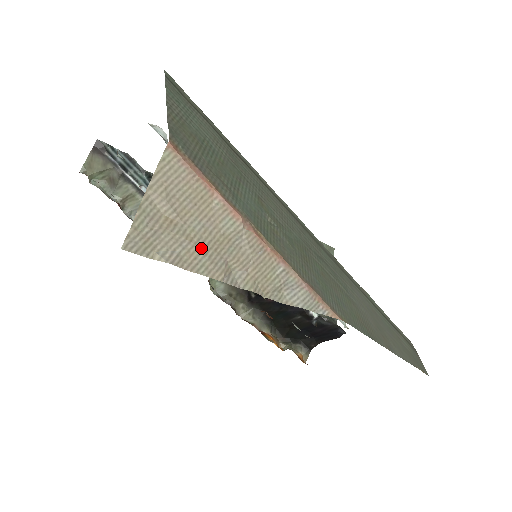
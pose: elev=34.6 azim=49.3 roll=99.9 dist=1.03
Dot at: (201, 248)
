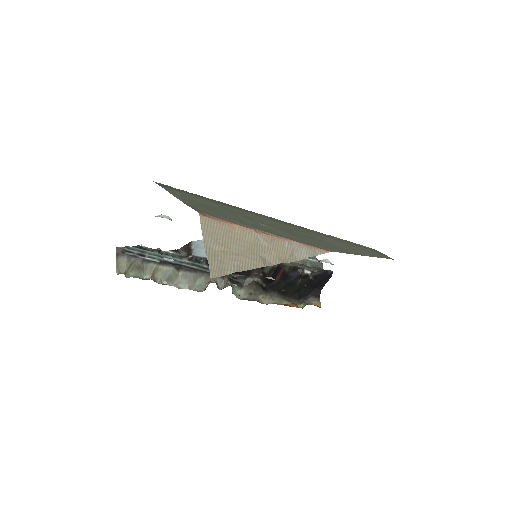
Dot at: (245, 256)
